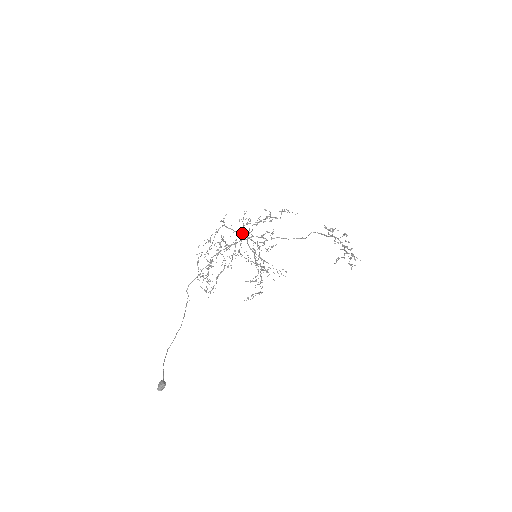
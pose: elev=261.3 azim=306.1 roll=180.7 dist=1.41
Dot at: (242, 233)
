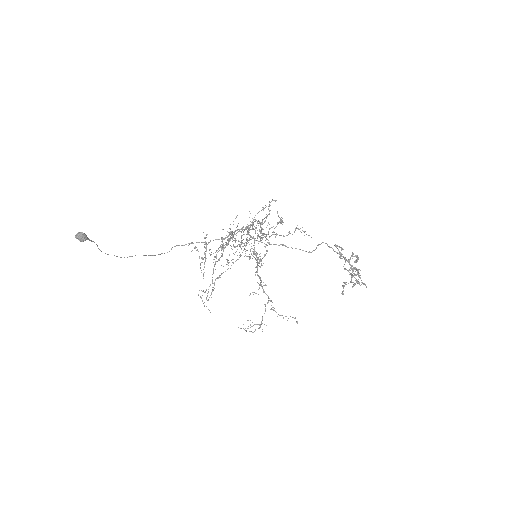
Dot at: (257, 253)
